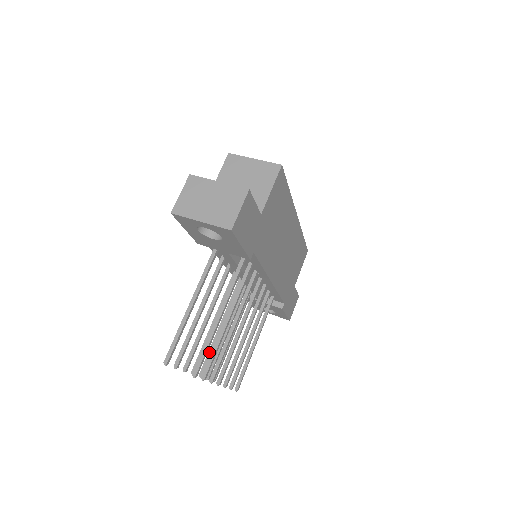
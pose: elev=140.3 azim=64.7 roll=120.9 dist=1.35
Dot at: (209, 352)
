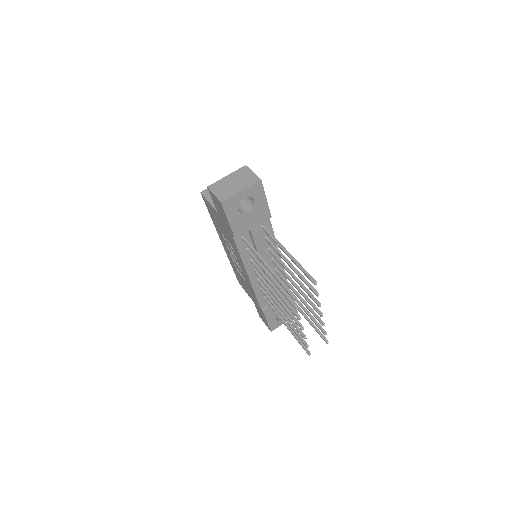
Dot at: (293, 323)
